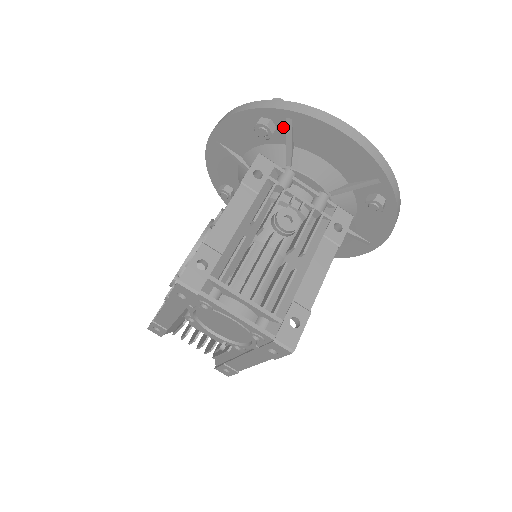
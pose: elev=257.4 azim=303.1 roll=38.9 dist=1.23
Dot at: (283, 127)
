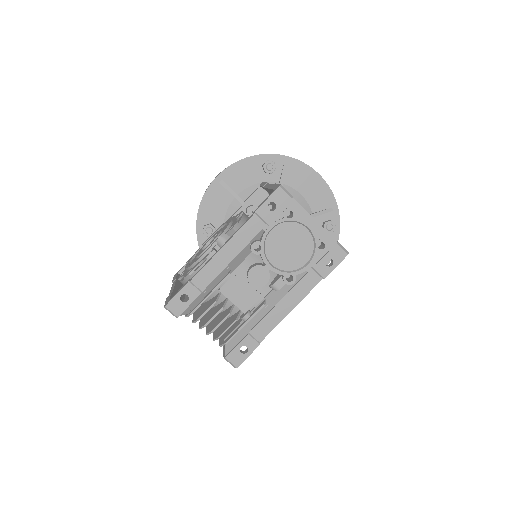
Dot at: (280, 168)
